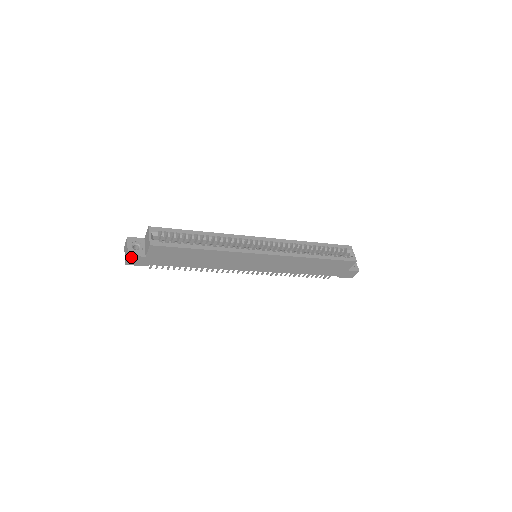
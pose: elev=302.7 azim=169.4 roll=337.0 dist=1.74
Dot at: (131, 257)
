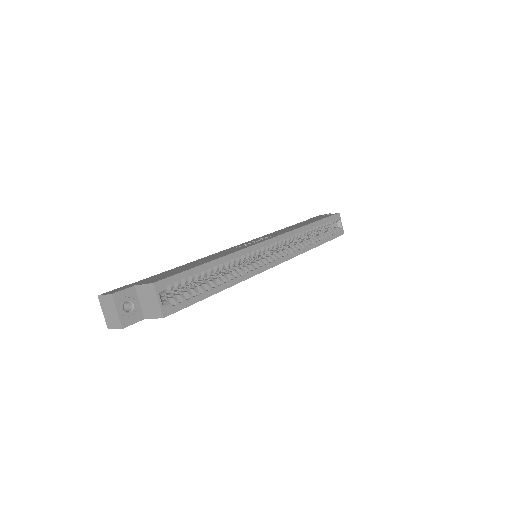
Dot at: (124, 326)
